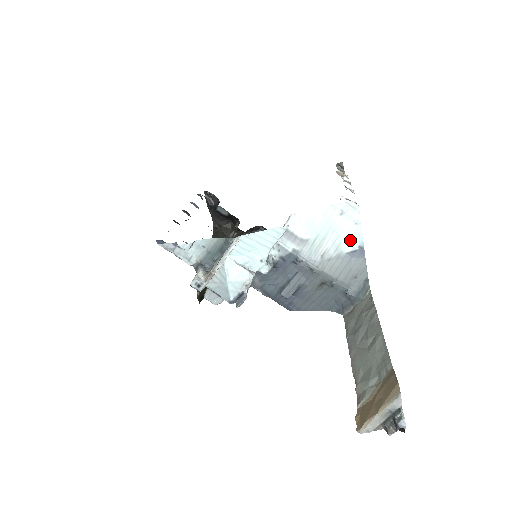
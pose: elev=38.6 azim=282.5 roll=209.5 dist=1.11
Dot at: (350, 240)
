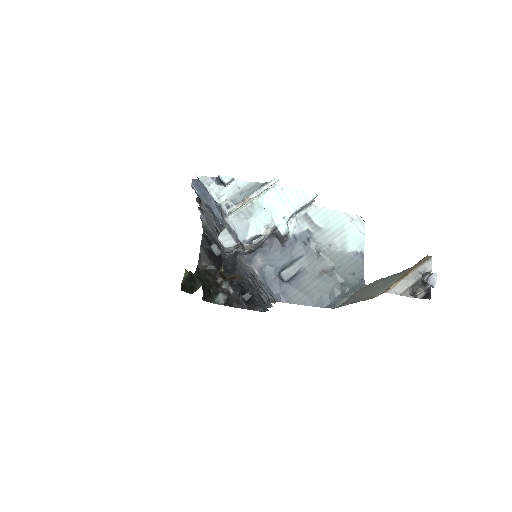
Dot at: (354, 243)
